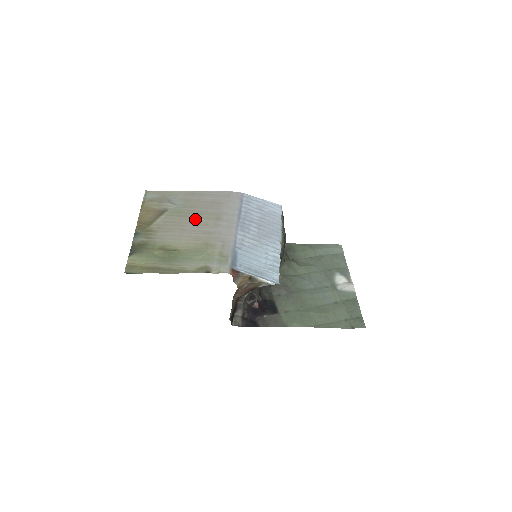
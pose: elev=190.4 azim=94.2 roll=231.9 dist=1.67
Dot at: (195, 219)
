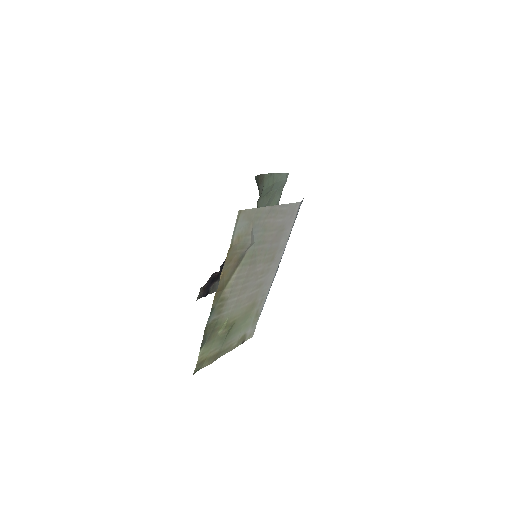
Dot at: (259, 266)
